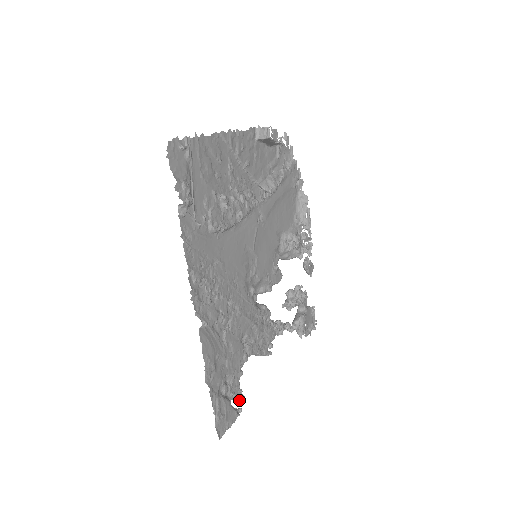
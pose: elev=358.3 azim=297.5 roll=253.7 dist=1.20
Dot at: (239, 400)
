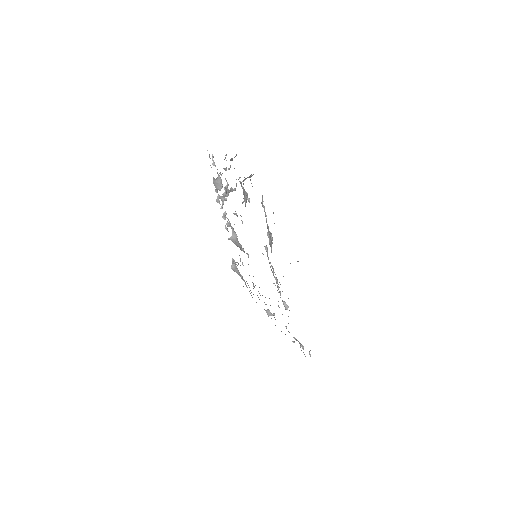
Dot at: occluded
